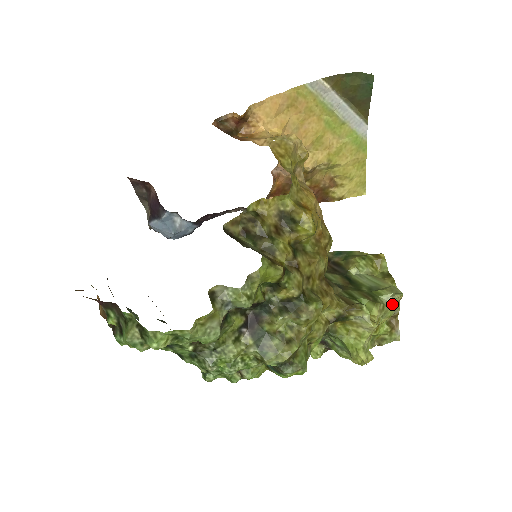
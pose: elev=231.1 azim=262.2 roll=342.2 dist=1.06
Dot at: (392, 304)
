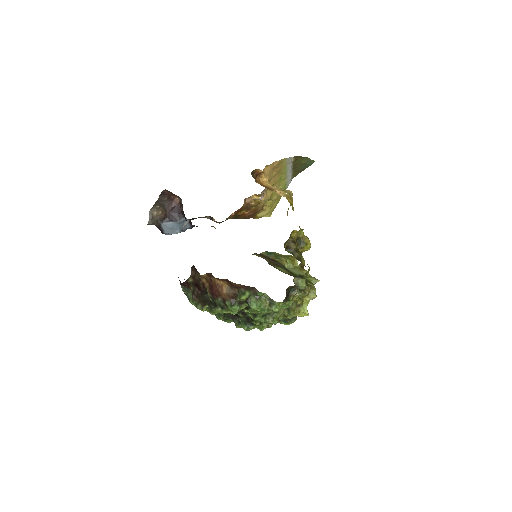
Dot at: occluded
